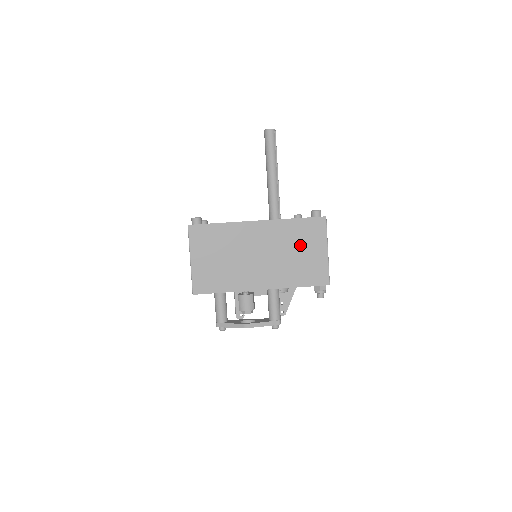
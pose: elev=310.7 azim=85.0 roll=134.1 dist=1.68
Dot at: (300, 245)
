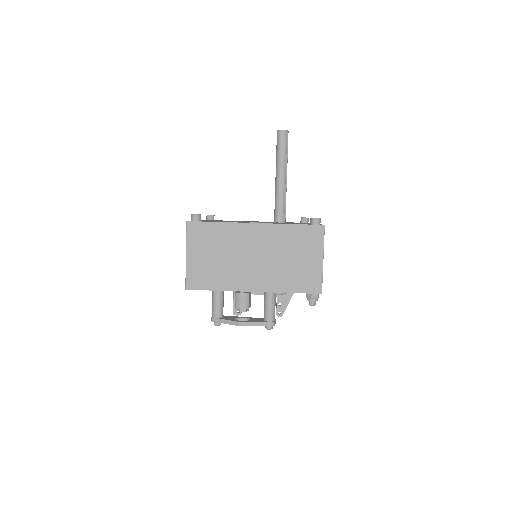
Dot at: (296, 251)
